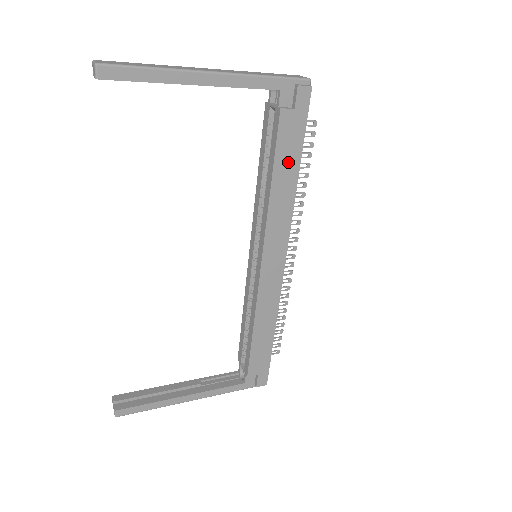
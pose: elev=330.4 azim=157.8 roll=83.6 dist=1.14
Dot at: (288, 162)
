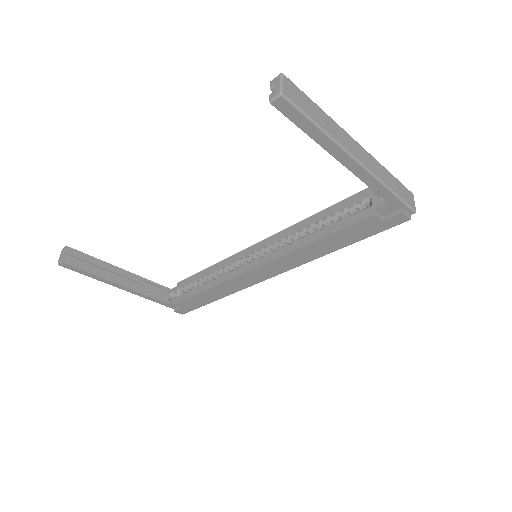
Dot at: (341, 240)
